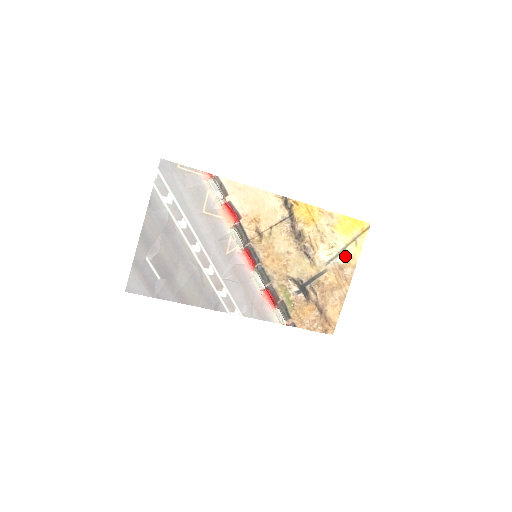
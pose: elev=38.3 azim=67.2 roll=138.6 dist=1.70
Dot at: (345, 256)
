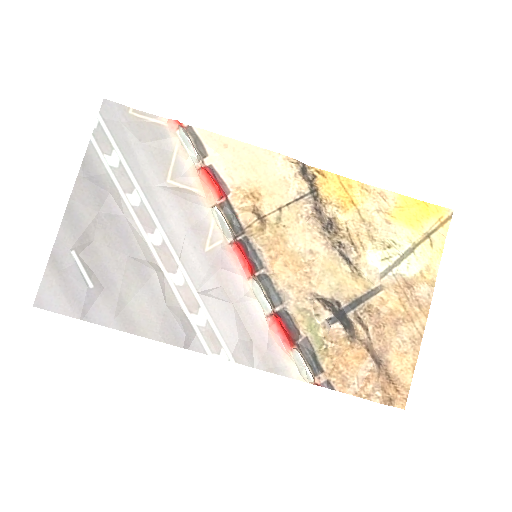
Dot at: (413, 263)
